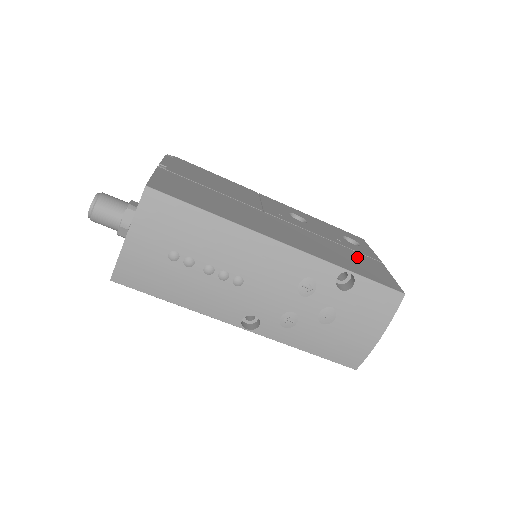
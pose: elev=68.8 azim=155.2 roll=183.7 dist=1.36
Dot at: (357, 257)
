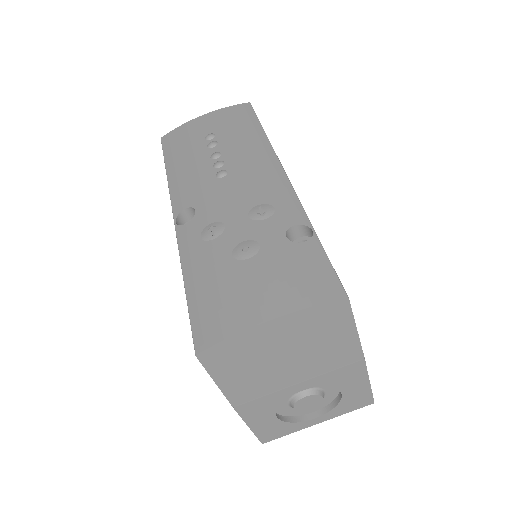
Dot at: occluded
